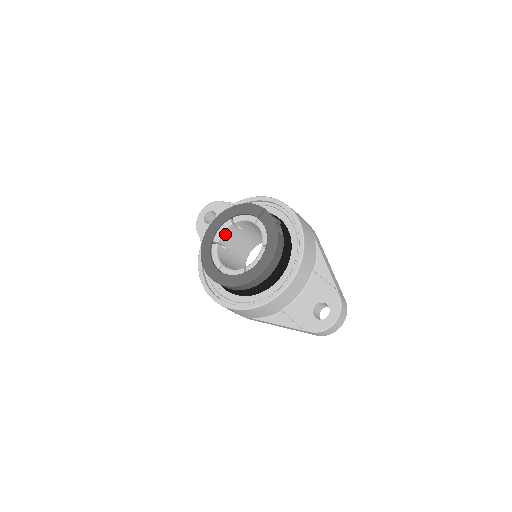
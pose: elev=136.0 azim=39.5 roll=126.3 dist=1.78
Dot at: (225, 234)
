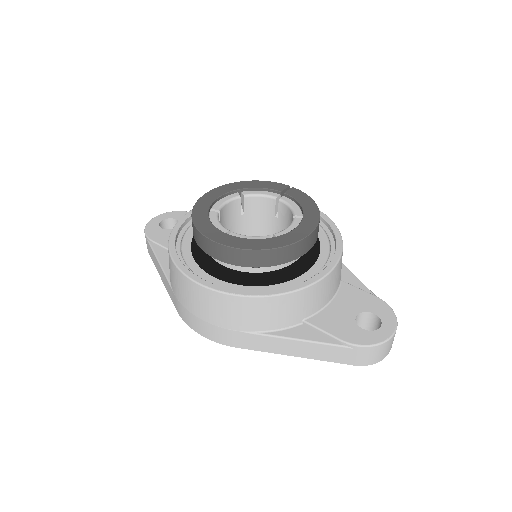
Dot at: (226, 209)
